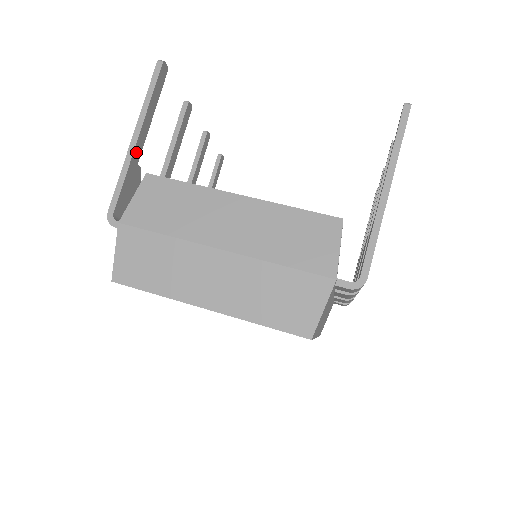
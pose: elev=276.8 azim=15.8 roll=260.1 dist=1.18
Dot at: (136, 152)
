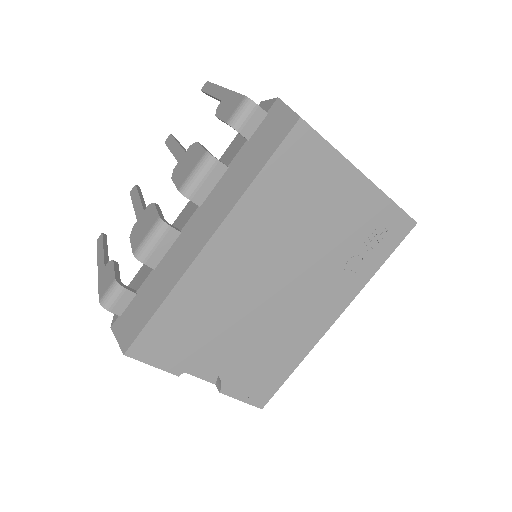
Dot at: occluded
